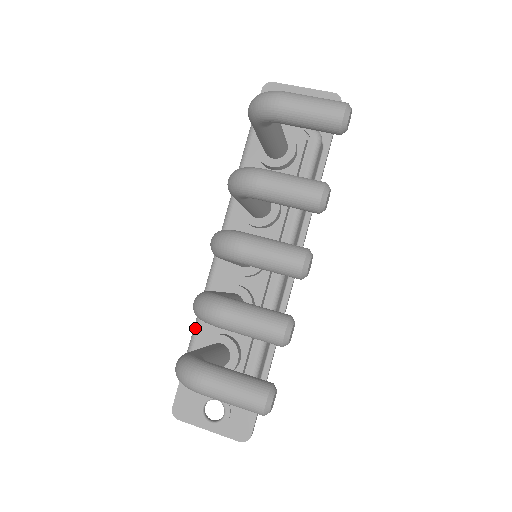
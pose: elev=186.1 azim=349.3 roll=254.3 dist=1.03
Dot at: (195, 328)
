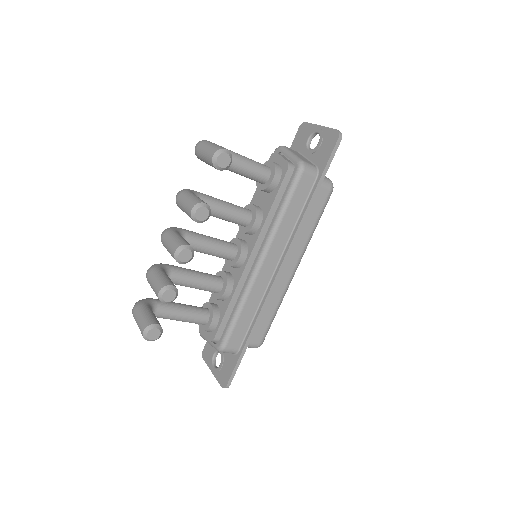
Dot at: occluded
